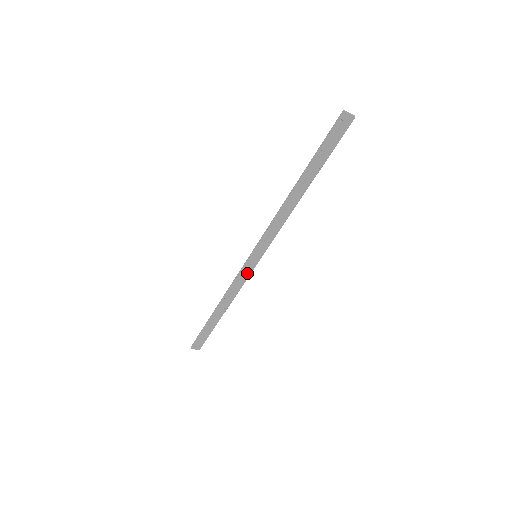
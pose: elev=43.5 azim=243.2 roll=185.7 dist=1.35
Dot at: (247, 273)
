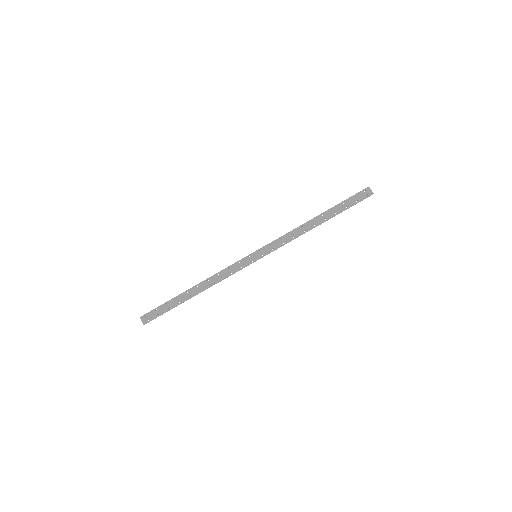
Dot at: (240, 266)
